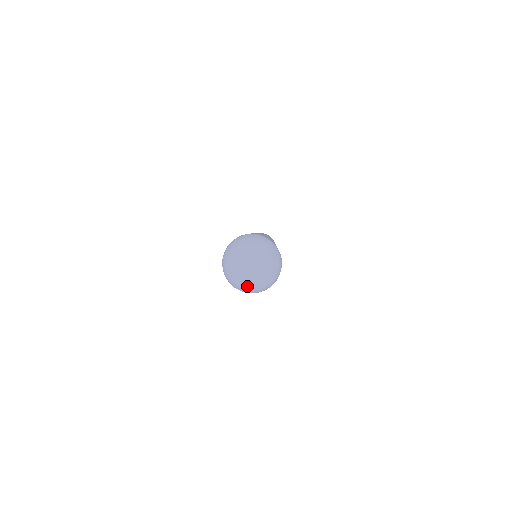
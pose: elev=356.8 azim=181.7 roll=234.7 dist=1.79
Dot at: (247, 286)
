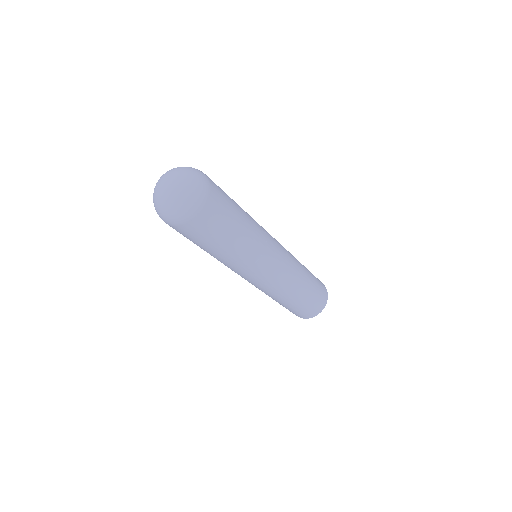
Dot at: (160, 206)
